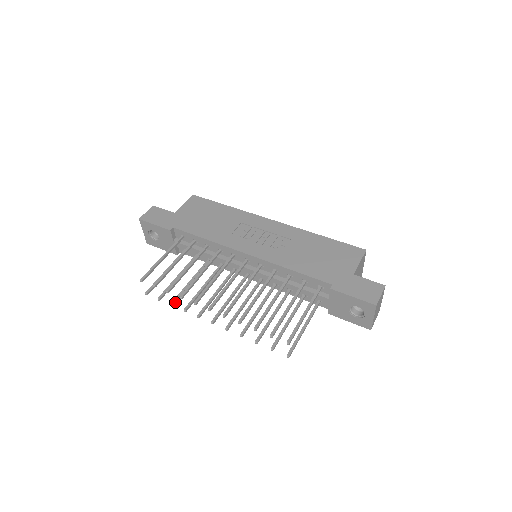
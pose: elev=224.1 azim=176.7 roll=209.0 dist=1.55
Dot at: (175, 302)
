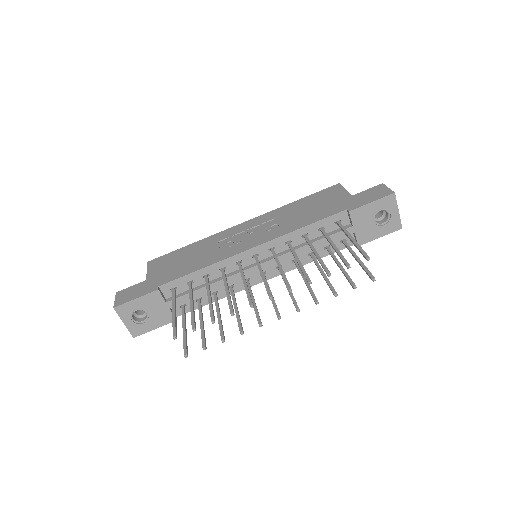
Dot at: (223, 337)
